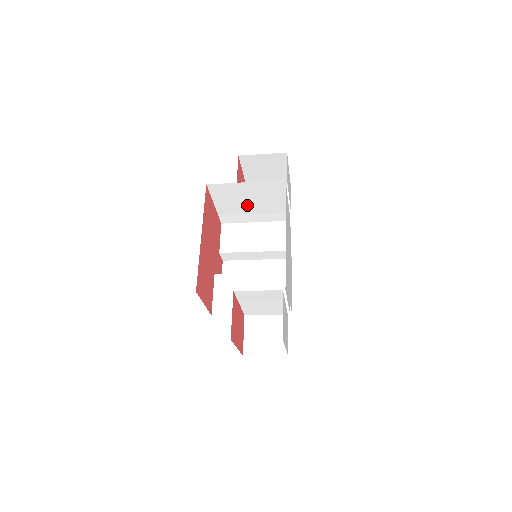
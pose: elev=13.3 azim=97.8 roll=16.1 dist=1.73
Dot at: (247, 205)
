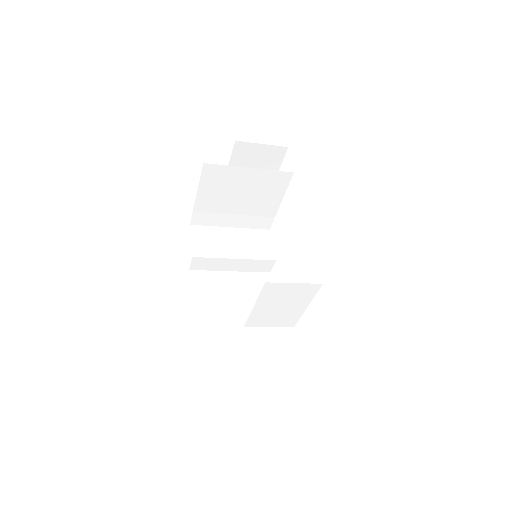
Dot at: (234, 201)
